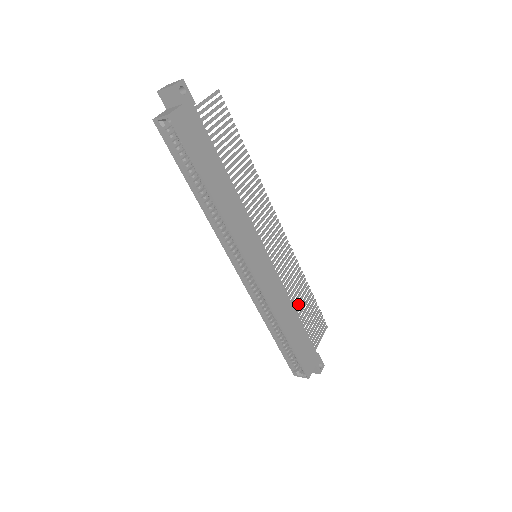
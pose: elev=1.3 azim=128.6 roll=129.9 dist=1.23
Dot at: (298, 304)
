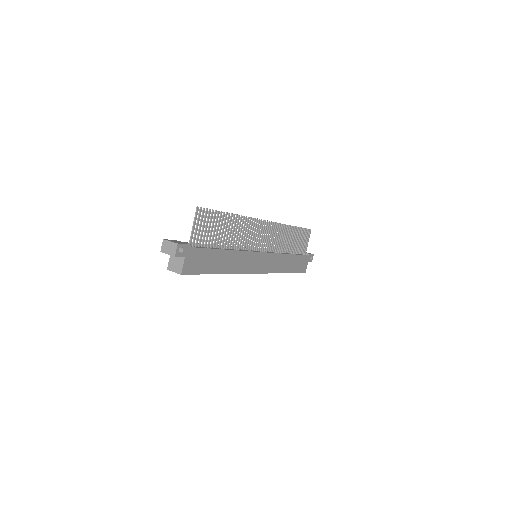
Dot at: (289, 245)
